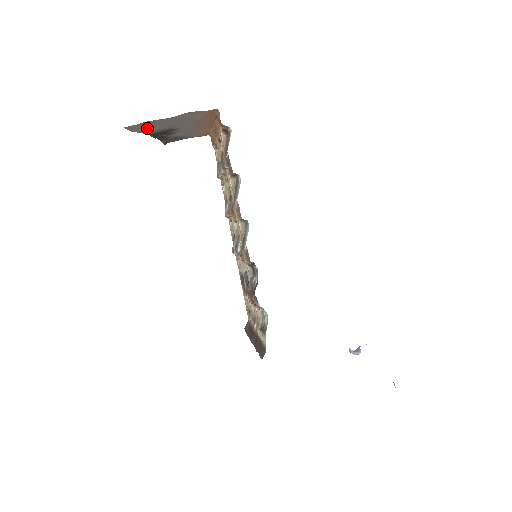
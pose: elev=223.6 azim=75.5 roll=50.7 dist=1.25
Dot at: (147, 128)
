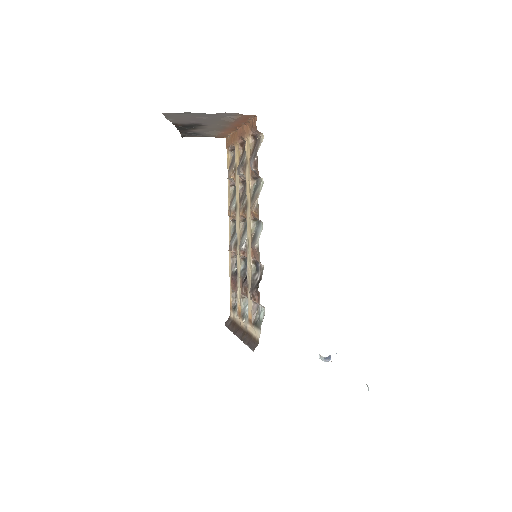
Dot at: (180, 118)
